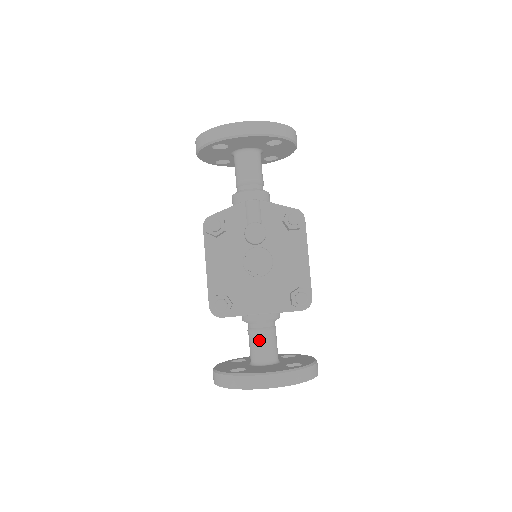
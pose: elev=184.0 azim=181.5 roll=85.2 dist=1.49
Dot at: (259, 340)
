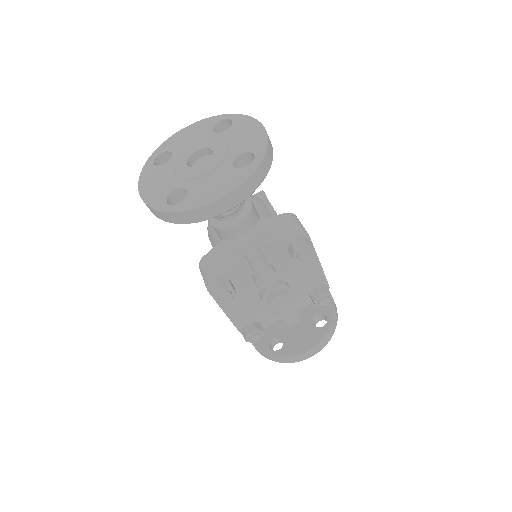
Dot at: occluded
